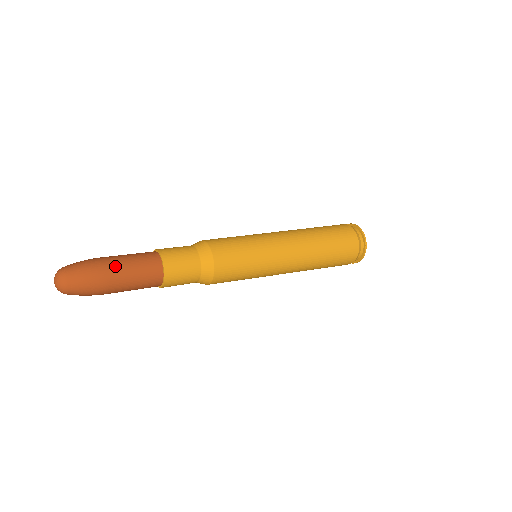
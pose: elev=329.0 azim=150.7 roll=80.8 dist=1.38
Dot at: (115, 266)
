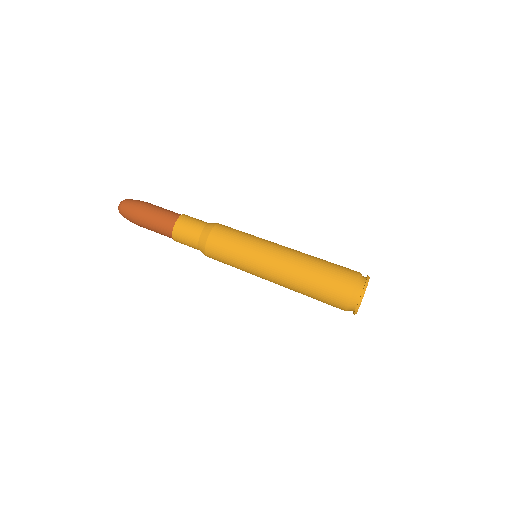
Dot at: (145, 220)
